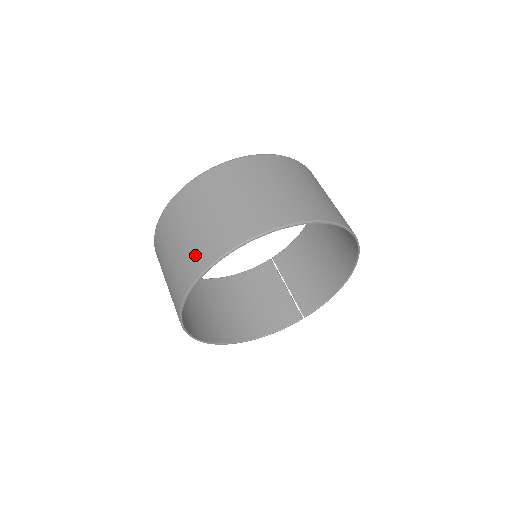
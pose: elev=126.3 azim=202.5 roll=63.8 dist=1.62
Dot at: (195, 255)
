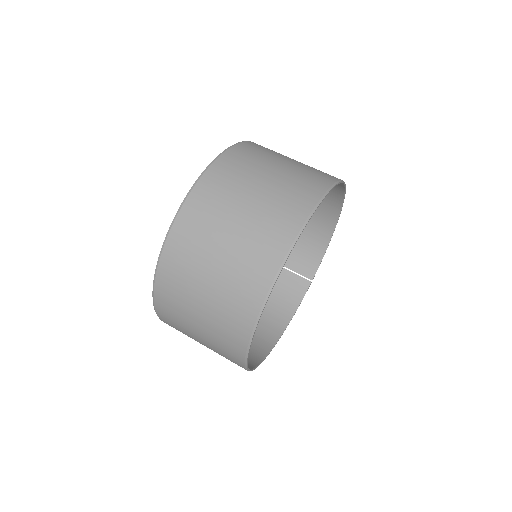
Dot at: (238, 298)
